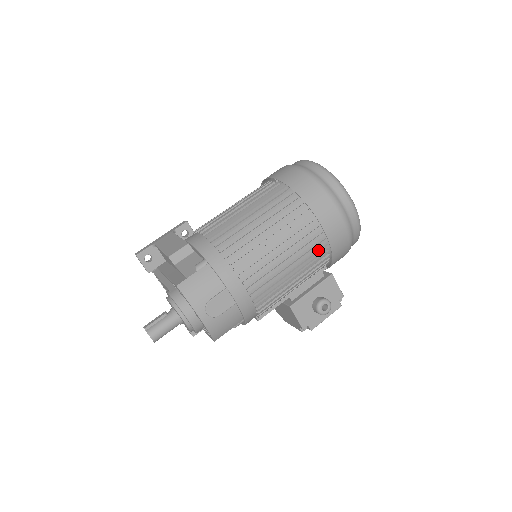
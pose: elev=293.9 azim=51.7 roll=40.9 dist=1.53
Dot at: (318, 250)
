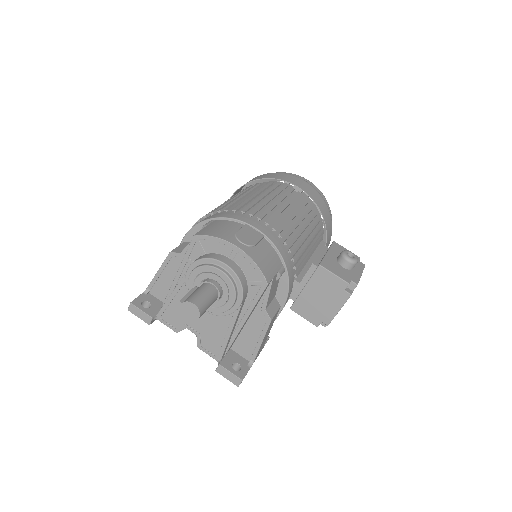
Dot at: occluded
